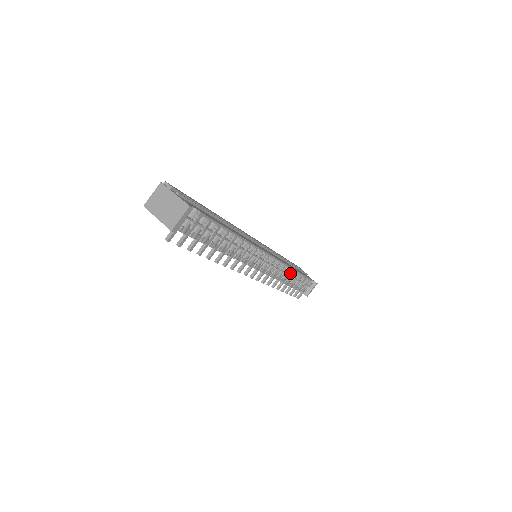
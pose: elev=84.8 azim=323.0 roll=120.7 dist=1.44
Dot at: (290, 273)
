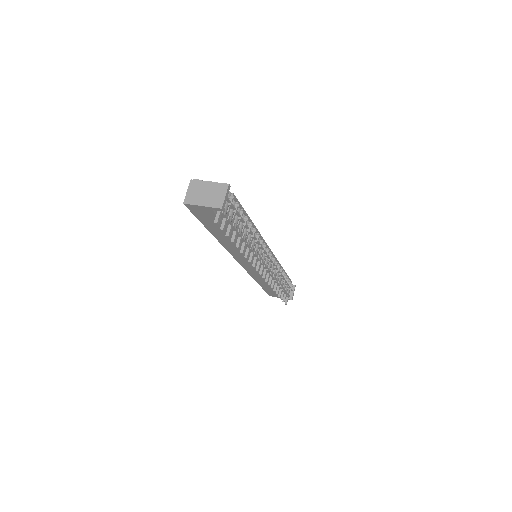
Dot at: (281, 271)
